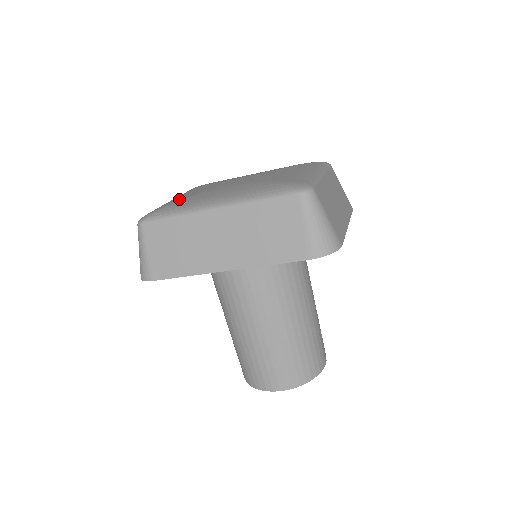
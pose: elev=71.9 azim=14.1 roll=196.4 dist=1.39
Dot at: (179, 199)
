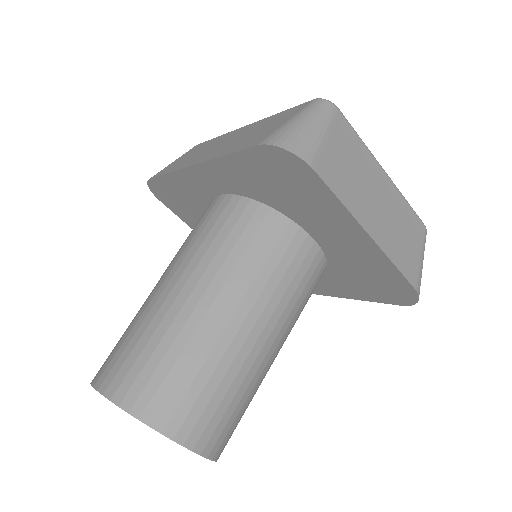
Dot at: occluded
